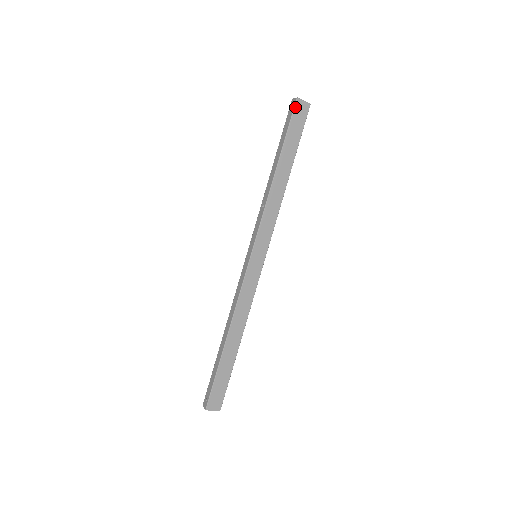
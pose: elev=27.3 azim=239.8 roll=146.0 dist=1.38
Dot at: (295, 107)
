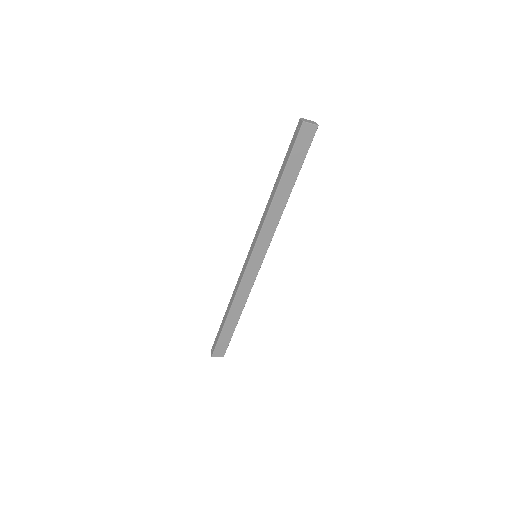
Dot at: (300, 131)
